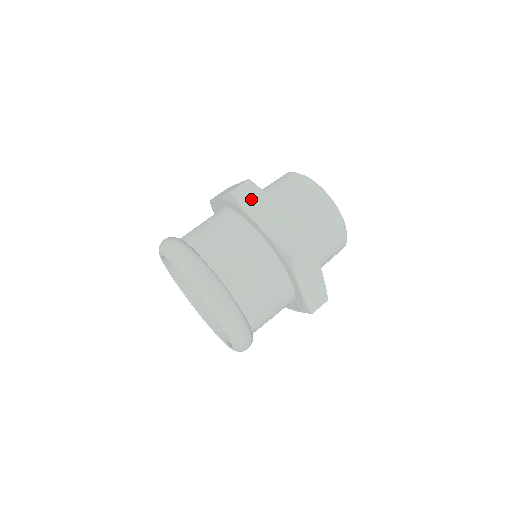
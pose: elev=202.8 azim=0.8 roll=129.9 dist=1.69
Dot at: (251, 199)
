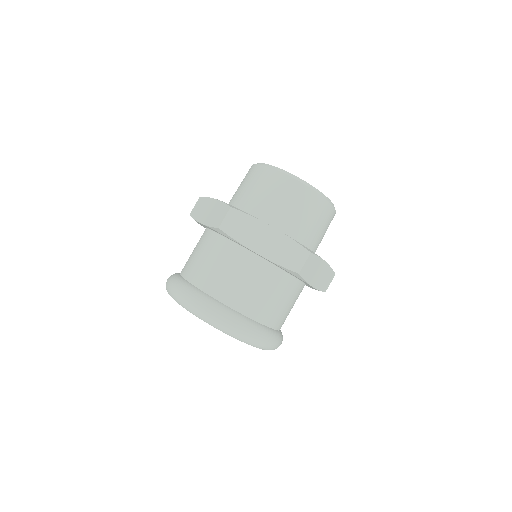
Dot at: (241, 229)
